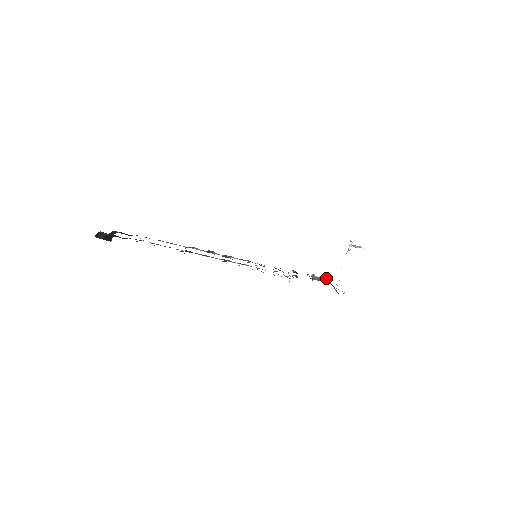
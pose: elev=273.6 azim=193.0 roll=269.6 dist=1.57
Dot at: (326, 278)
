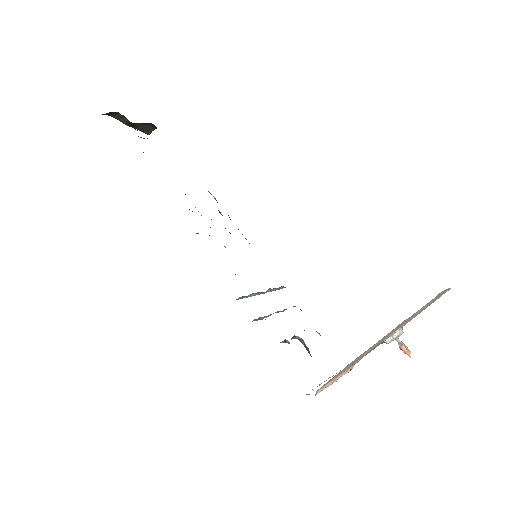
Dot at: occluded
